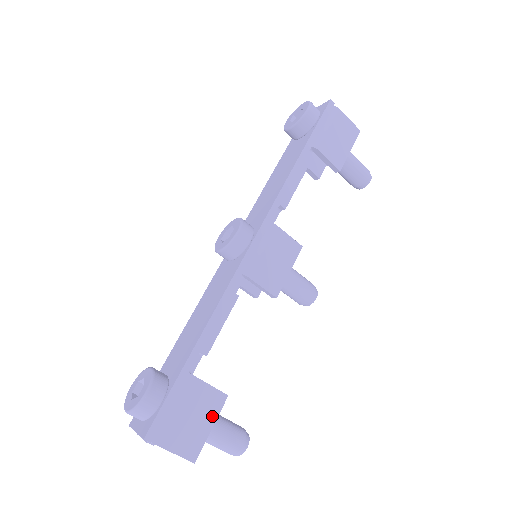
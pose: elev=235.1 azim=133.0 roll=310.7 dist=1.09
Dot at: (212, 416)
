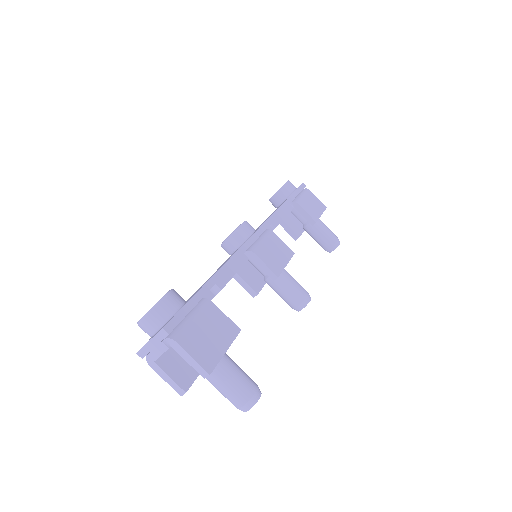
Dot at: (227, 340)
